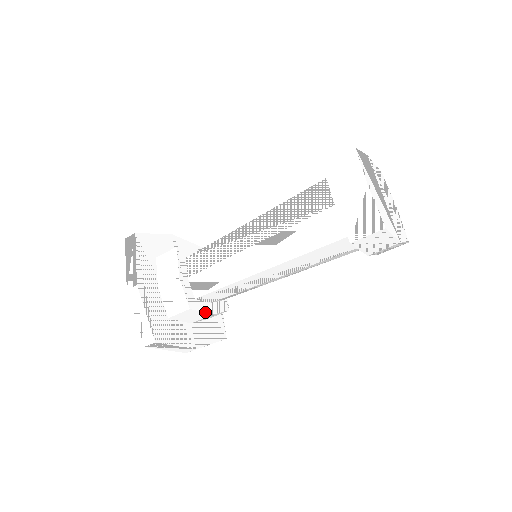
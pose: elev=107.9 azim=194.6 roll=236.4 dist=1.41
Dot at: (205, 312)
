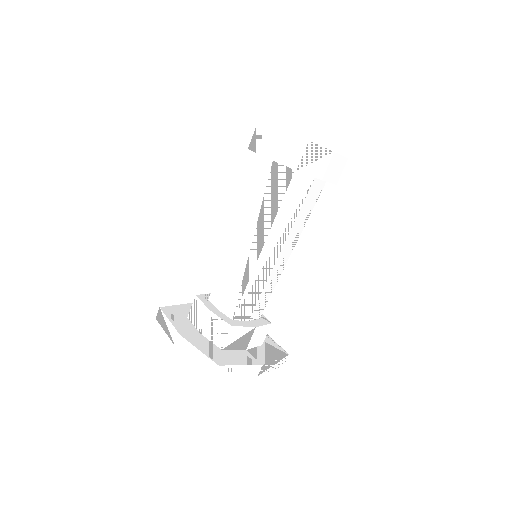
Dot at: (248, 326)
